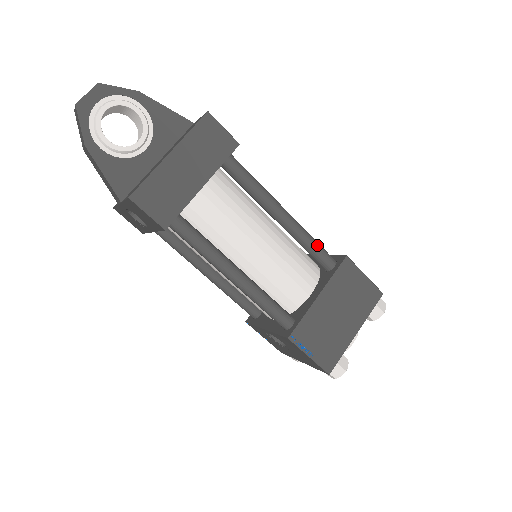
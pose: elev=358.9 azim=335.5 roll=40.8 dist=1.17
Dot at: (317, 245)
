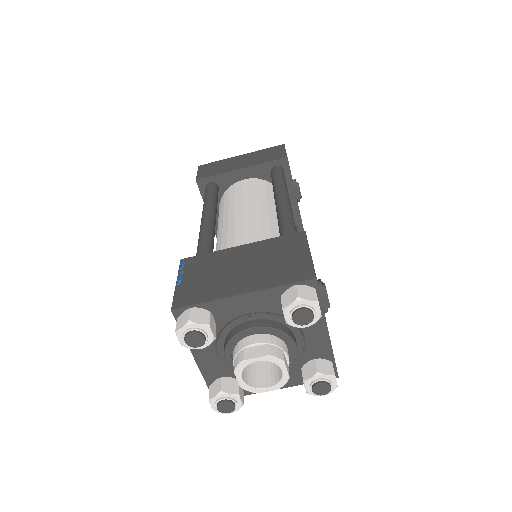
Dot at: (289, 224)
